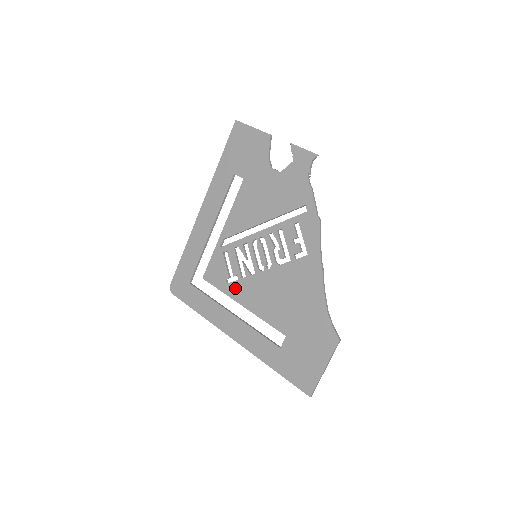
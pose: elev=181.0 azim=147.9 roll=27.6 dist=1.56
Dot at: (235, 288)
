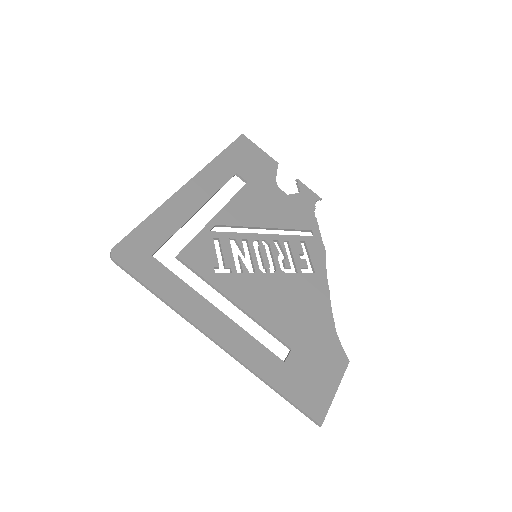
Dot at: (227, 281)
